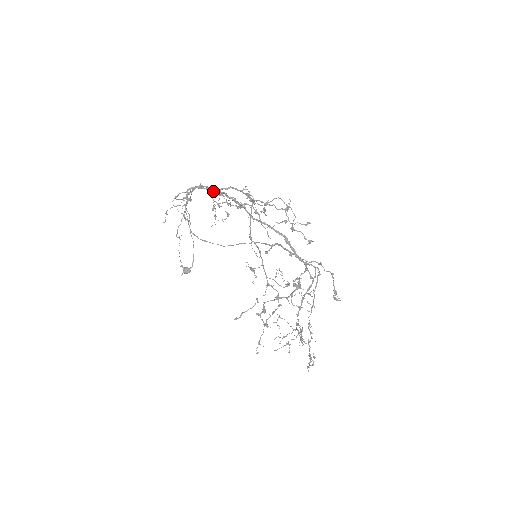
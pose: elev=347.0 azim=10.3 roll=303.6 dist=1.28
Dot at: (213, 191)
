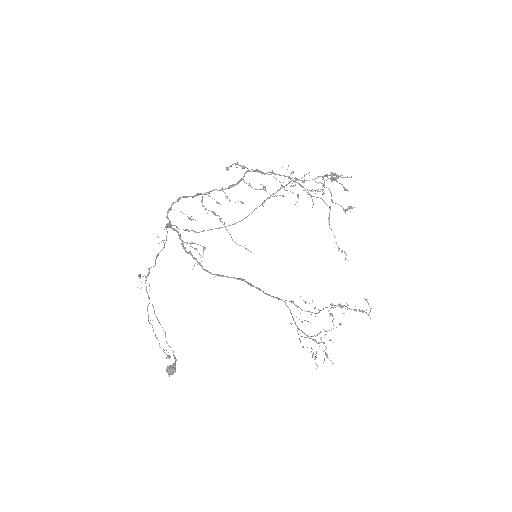
Dot at: (179, 234)
